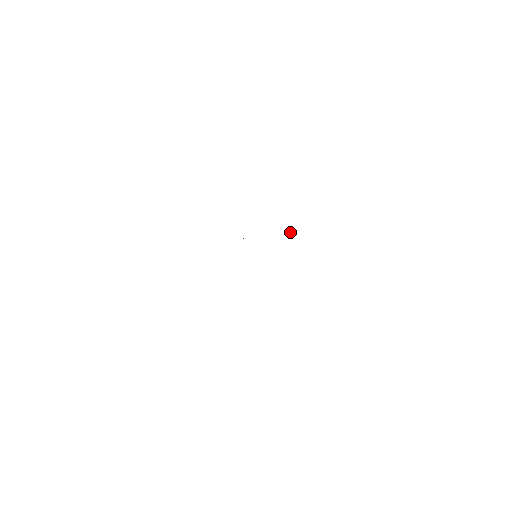
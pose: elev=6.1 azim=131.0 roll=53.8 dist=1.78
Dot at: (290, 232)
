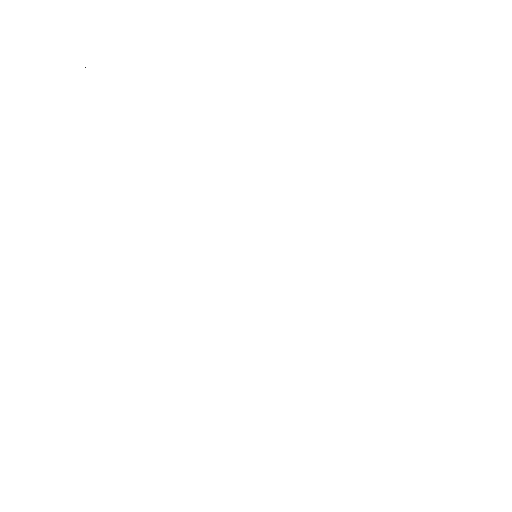
Dot at: occluded
